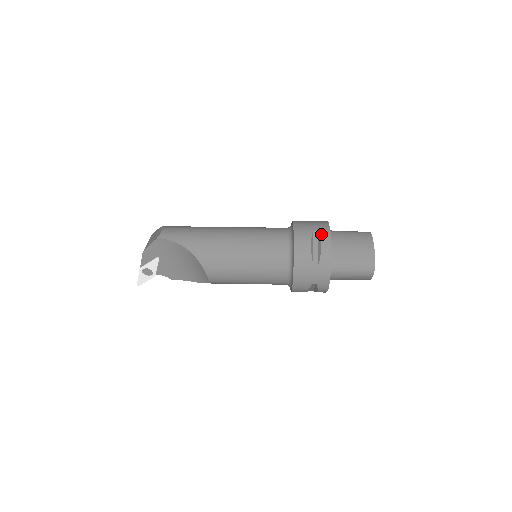
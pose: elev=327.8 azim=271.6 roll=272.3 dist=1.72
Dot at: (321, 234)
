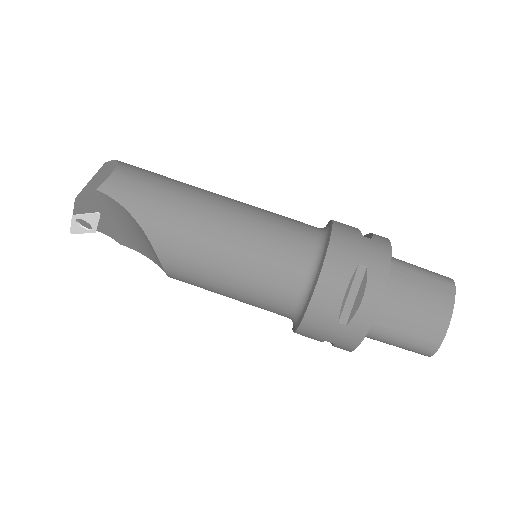
Dot at: (371, 275)
